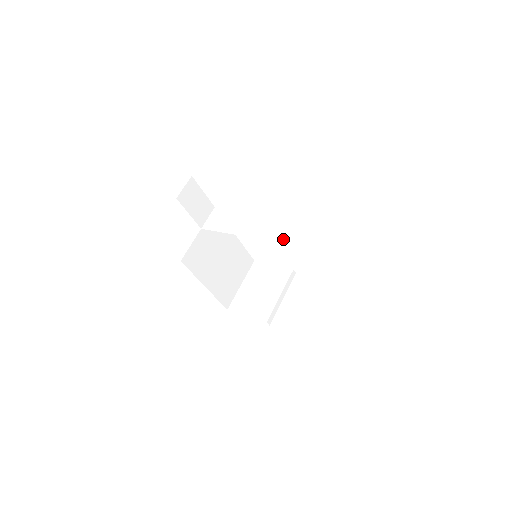
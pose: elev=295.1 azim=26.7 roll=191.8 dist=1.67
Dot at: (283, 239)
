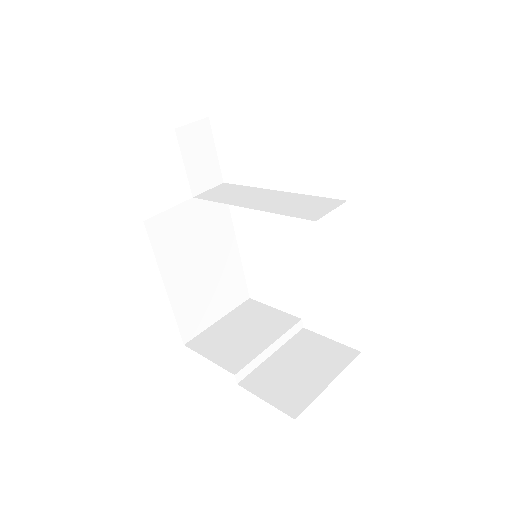
Dot at: (309, 216)
